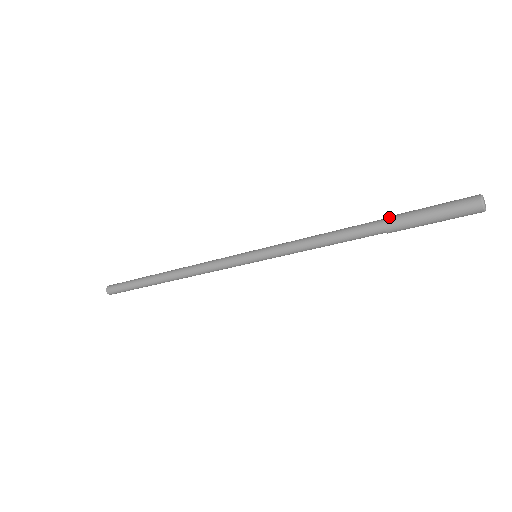
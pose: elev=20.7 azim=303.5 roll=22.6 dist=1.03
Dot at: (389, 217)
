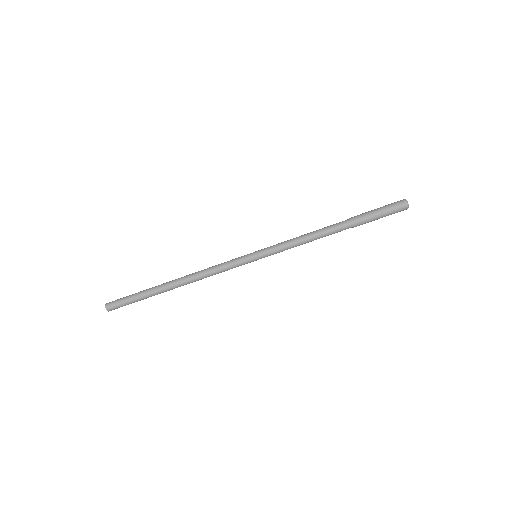
Dot at: occluded
